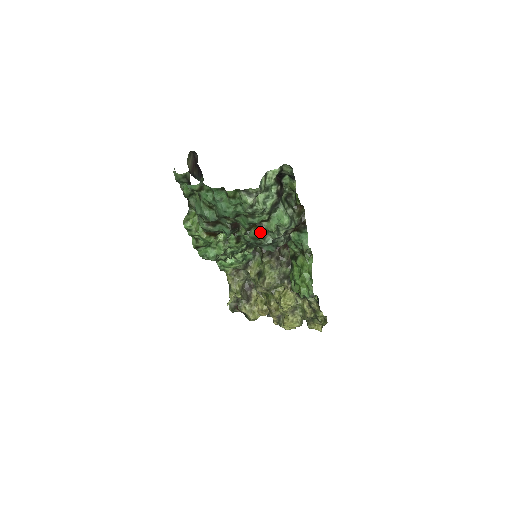
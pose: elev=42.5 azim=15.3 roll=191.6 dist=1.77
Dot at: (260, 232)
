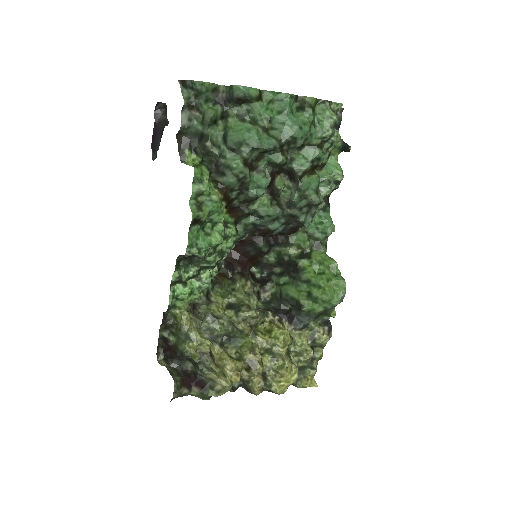
Dot at: (316, 180)
